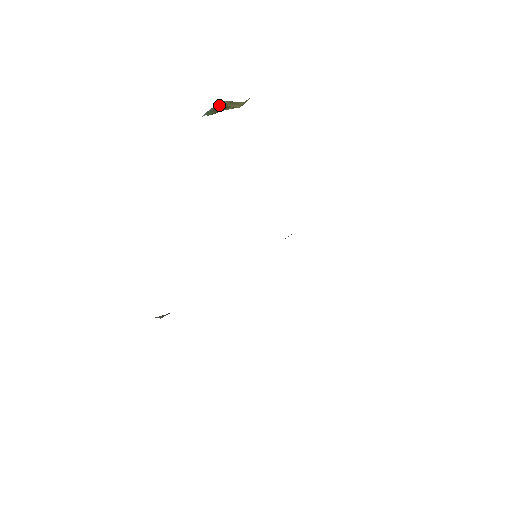
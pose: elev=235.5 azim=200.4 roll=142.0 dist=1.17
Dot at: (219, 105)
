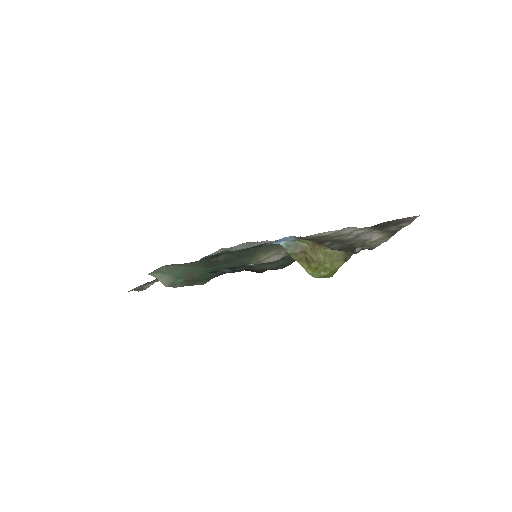
Dot at: (301, 246)
